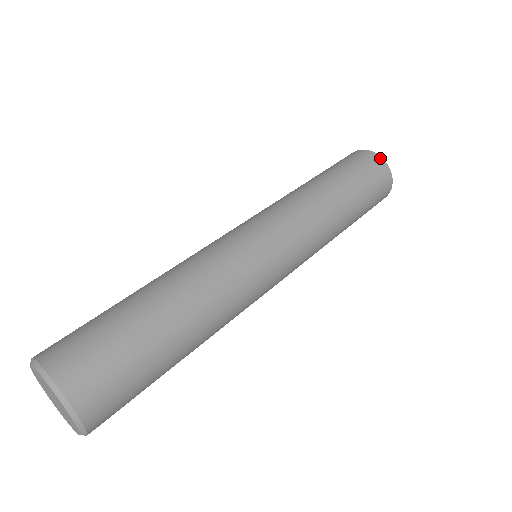
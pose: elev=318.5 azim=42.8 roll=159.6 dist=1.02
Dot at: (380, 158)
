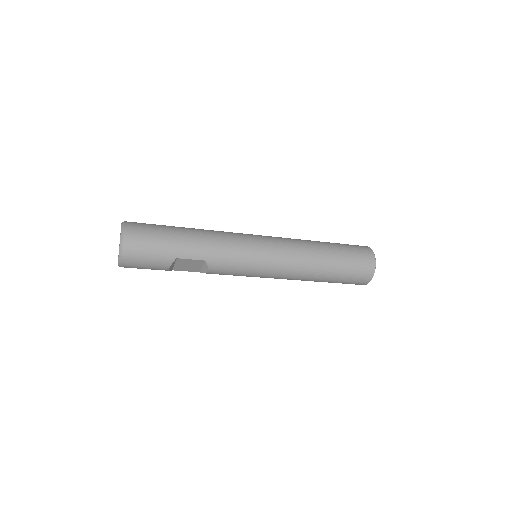
Dot at: (368, 247)
